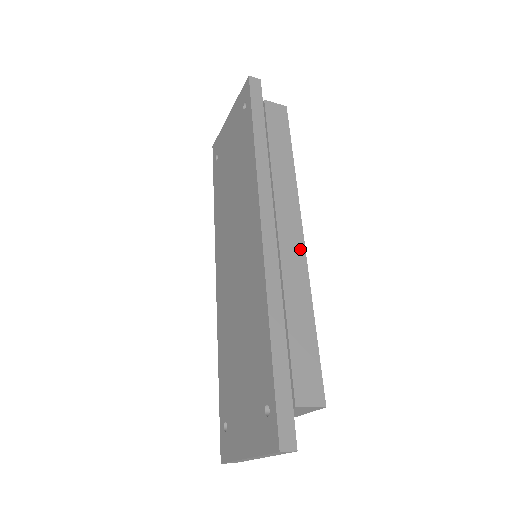
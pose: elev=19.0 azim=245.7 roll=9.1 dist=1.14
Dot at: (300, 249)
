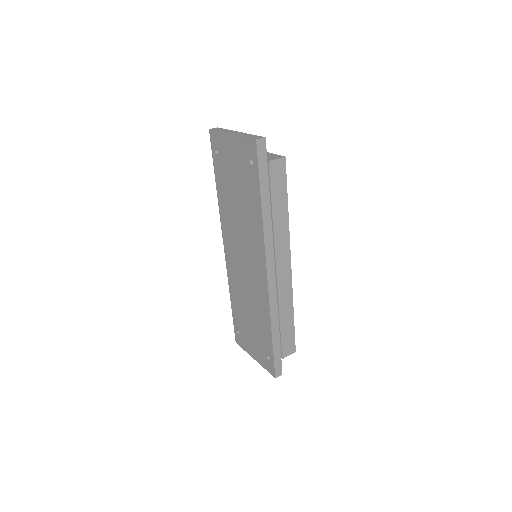
Dot at: (289, 279)
